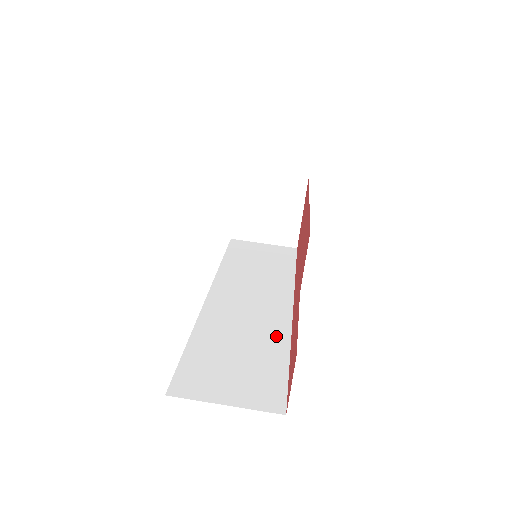
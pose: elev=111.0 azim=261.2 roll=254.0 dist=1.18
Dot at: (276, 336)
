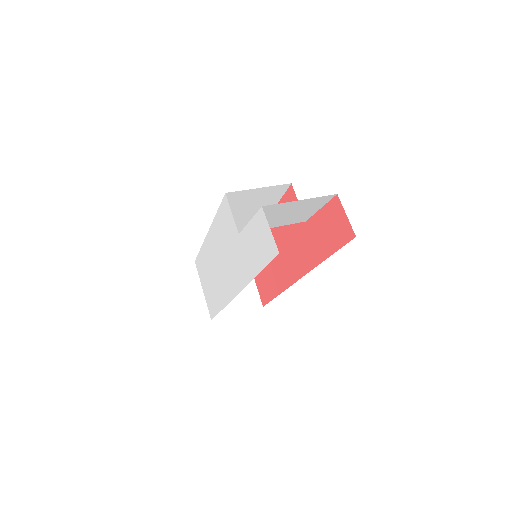
Dot at: occluded
